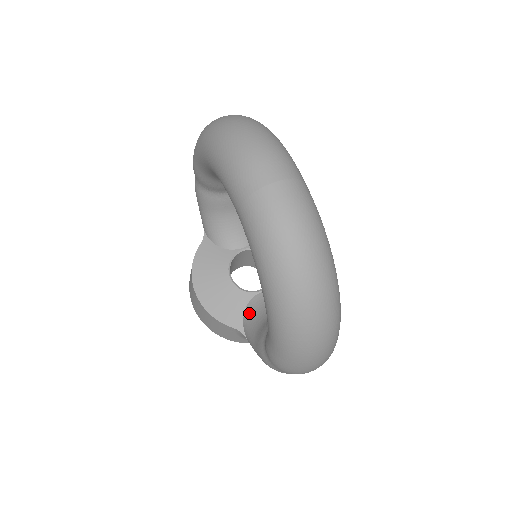
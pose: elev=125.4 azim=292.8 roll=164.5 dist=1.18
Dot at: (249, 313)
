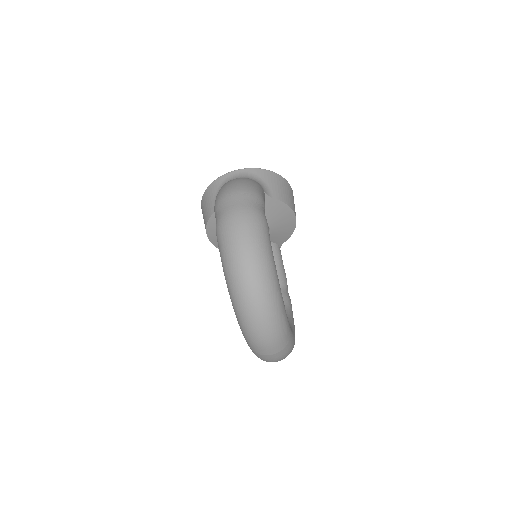
Dot at: occluded
